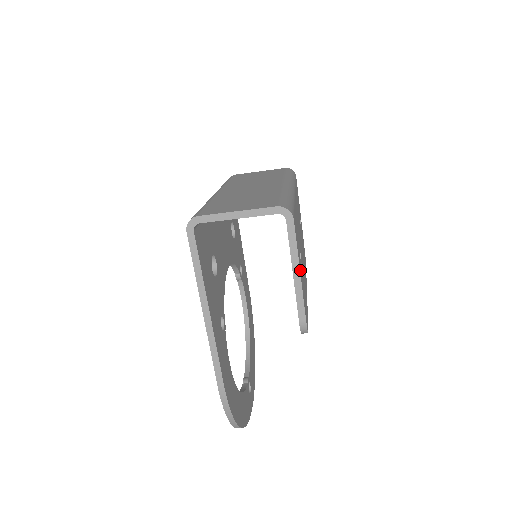
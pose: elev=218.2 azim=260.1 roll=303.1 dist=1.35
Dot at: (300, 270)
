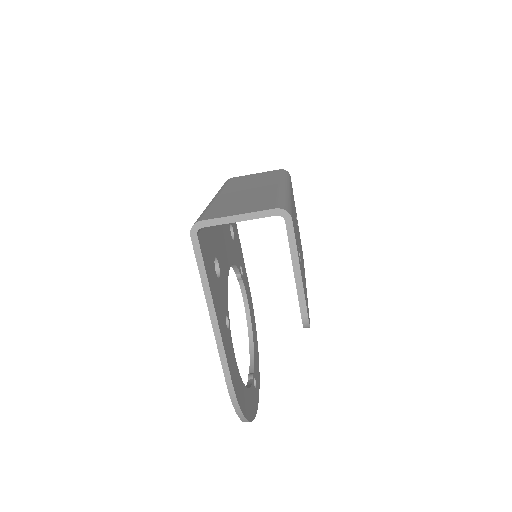
Dot at: (300, 268)
